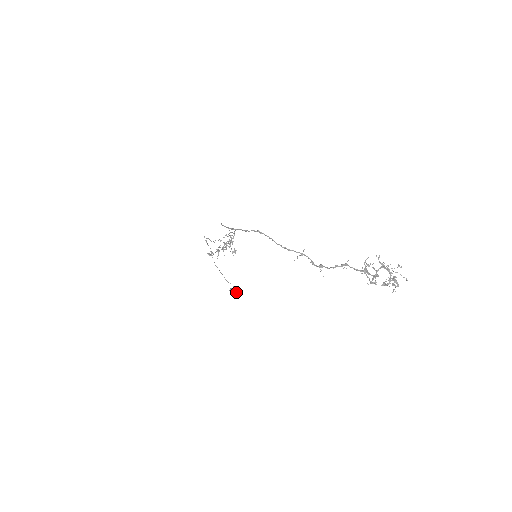
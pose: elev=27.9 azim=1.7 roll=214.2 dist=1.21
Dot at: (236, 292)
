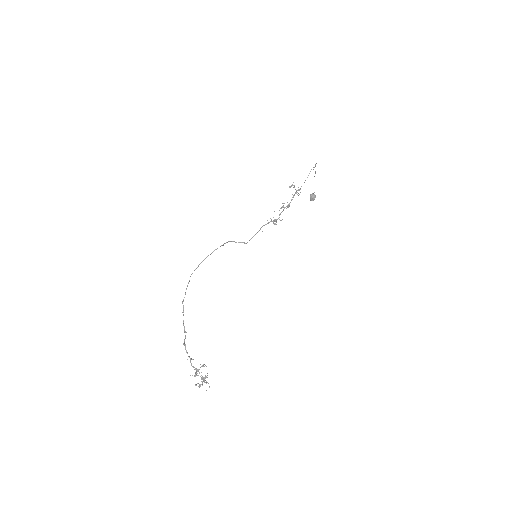
Dot at: (312, 200)
